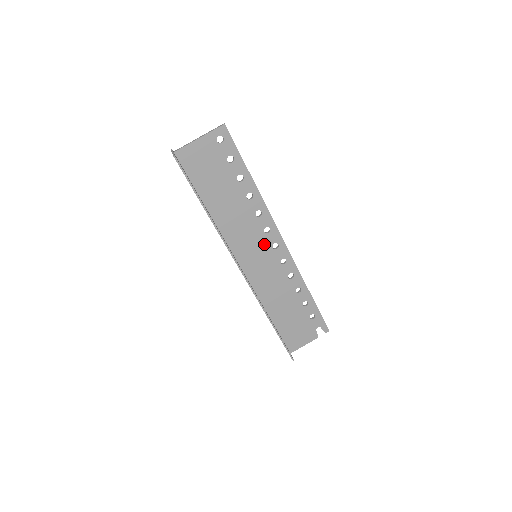
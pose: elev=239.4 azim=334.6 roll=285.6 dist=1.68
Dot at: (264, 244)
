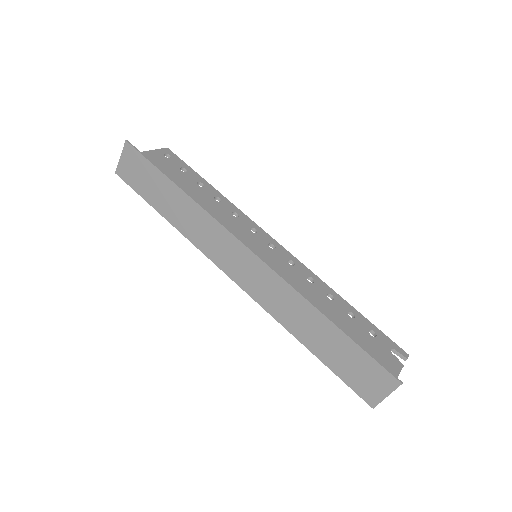
Dot at: (258, 243)
